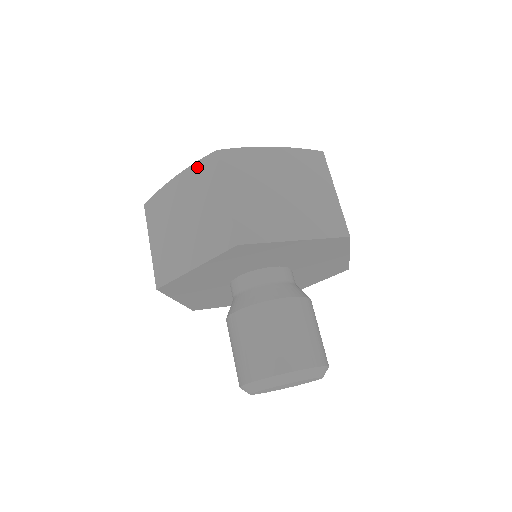
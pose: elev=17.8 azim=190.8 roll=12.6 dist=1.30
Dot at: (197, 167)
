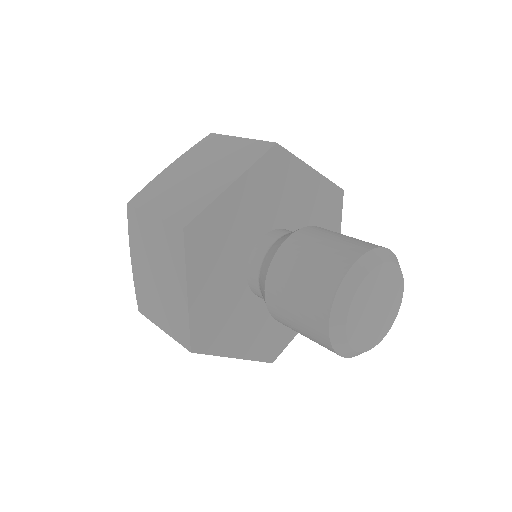
Dot at: (131, 233)
